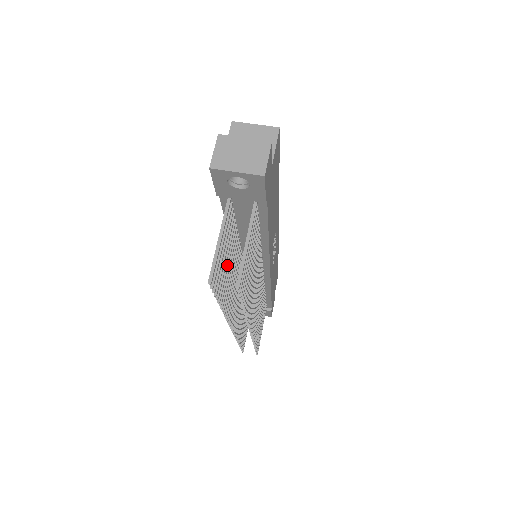
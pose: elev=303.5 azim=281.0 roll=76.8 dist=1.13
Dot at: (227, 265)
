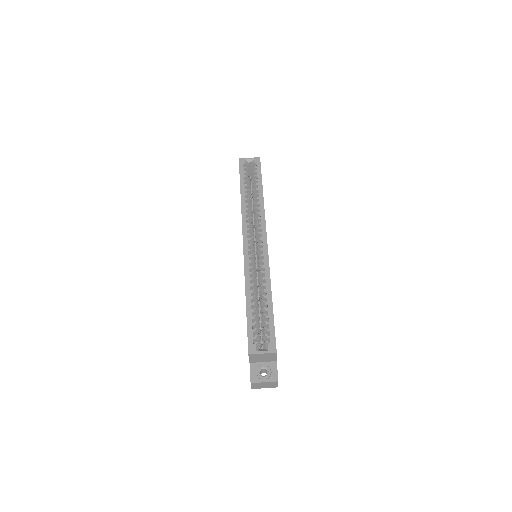
Dot at: occluded
